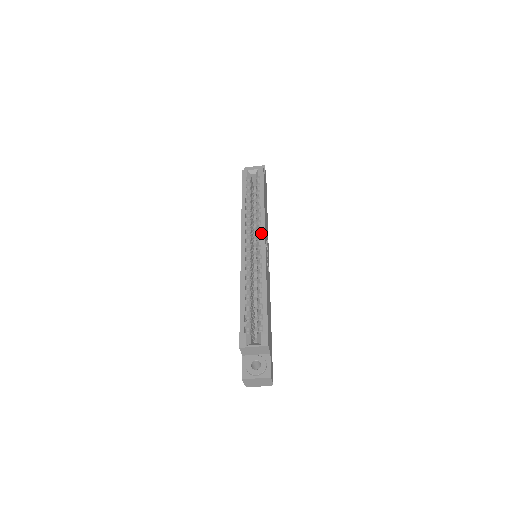
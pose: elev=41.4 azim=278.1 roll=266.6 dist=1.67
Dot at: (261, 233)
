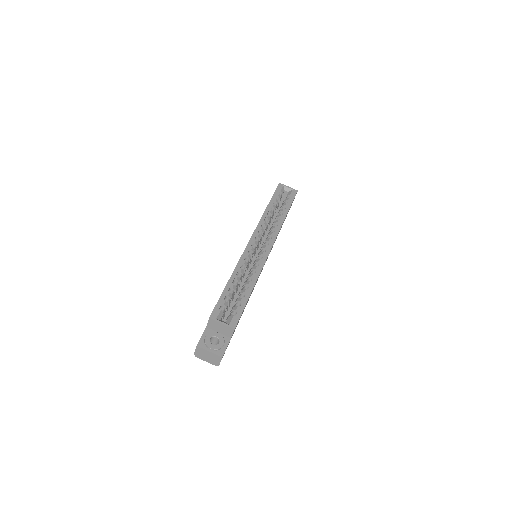
Dot at: (271, 239)
